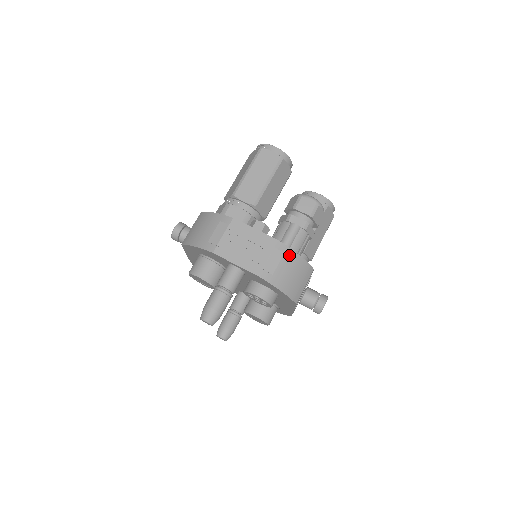
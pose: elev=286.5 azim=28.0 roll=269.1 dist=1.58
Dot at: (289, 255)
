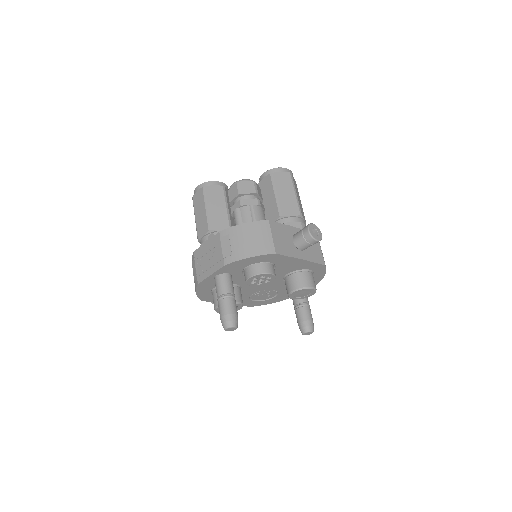
Dot at: (234, 232)
